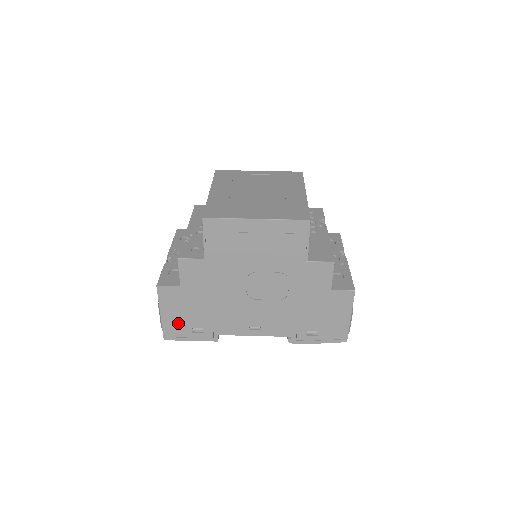
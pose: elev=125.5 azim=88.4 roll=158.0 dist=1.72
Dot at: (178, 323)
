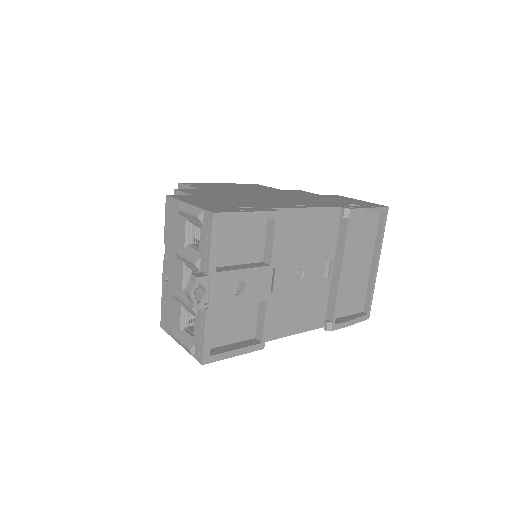
Dot at: (216, 206)
